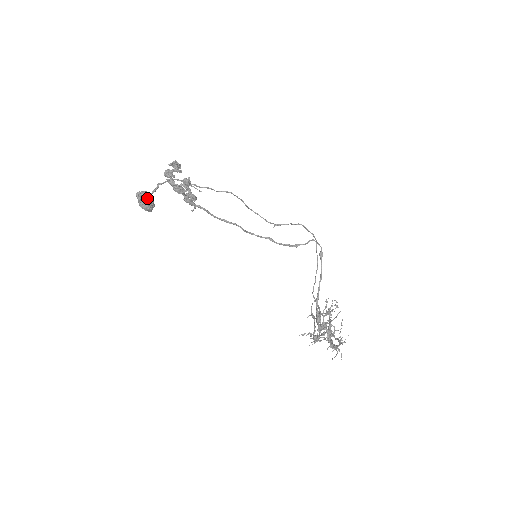
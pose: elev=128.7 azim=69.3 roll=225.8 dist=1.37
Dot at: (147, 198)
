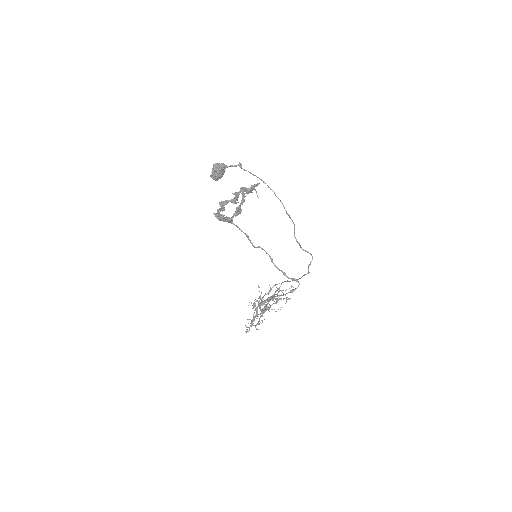
Dot at: (216, 176)
